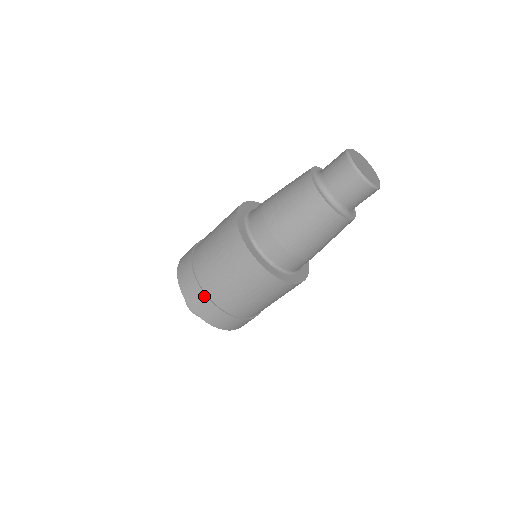
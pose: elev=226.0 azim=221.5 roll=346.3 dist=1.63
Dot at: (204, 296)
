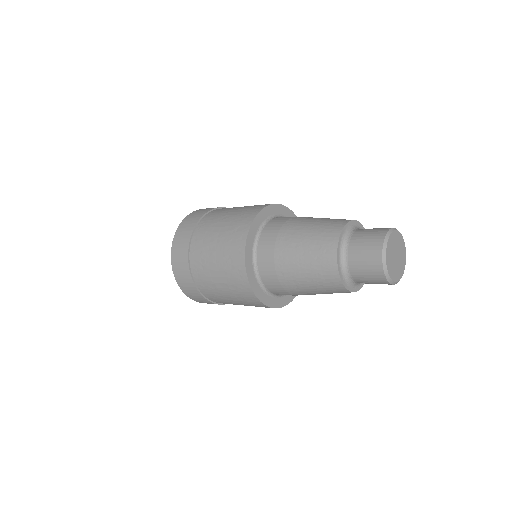
Dot at: occluded
